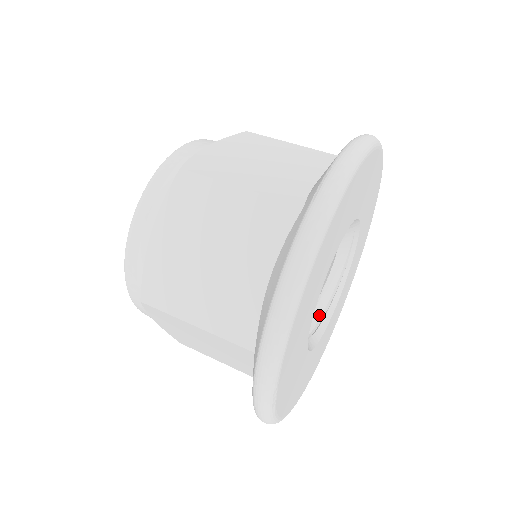
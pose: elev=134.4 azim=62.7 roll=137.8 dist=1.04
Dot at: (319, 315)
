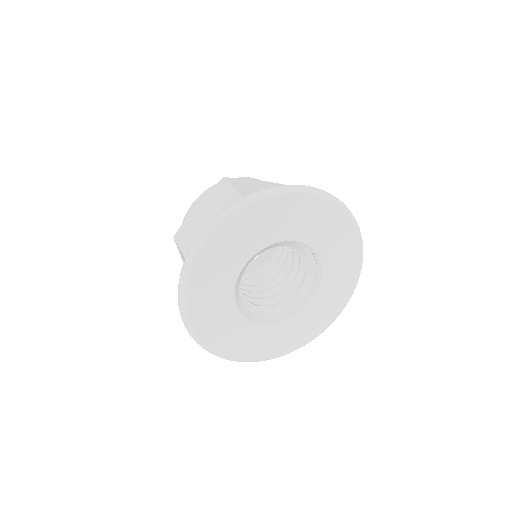
Dot at: (308, 289)
